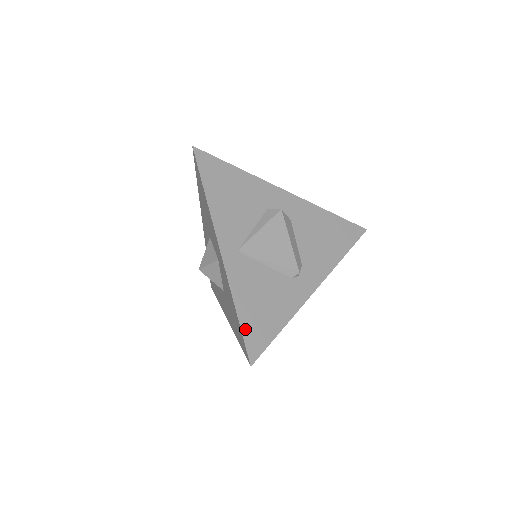
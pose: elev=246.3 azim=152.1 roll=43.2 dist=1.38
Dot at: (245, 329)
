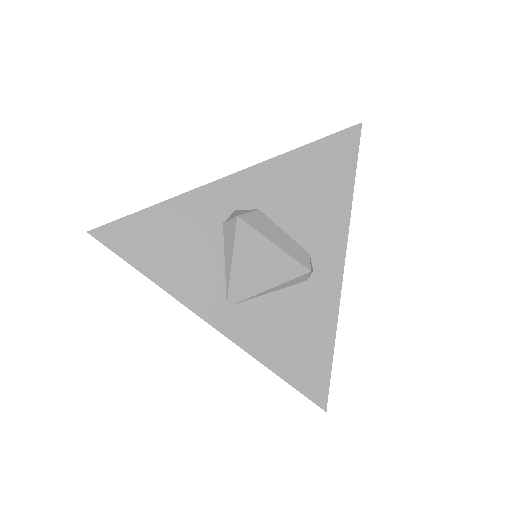
Dot at: (294, 381)
